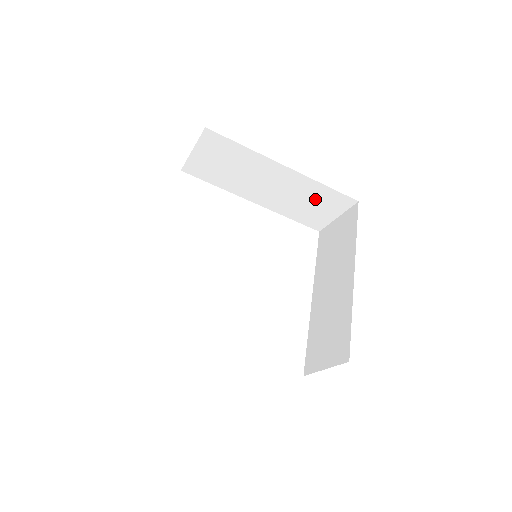
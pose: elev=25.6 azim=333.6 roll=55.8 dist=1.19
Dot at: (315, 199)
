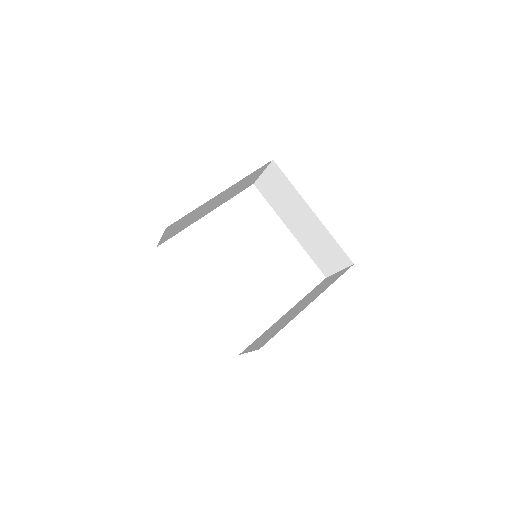
Dot at: (246, 181)
